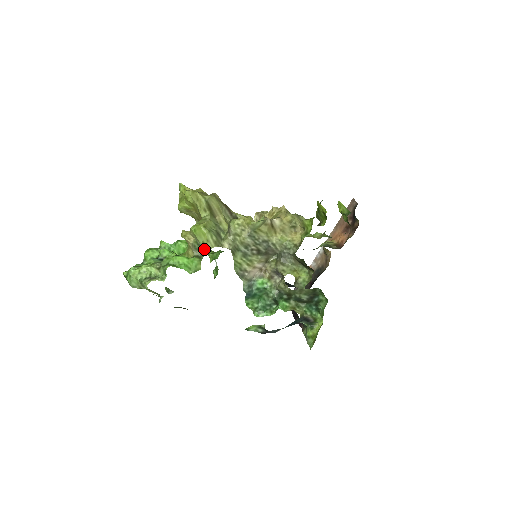
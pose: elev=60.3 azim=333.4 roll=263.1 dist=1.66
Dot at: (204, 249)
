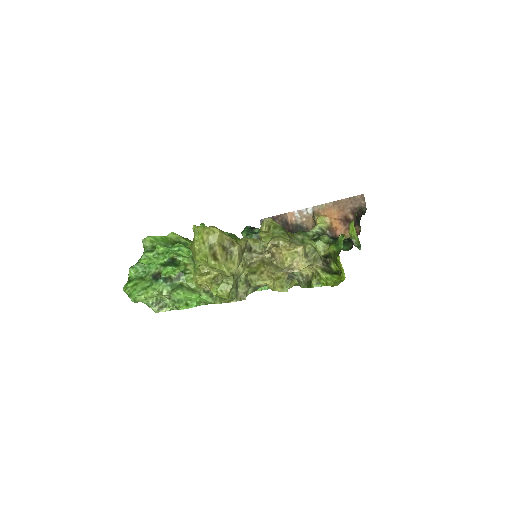
Dot at: (220, 299)
